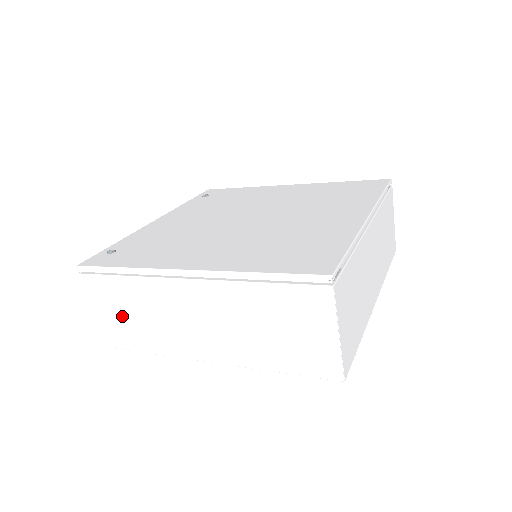
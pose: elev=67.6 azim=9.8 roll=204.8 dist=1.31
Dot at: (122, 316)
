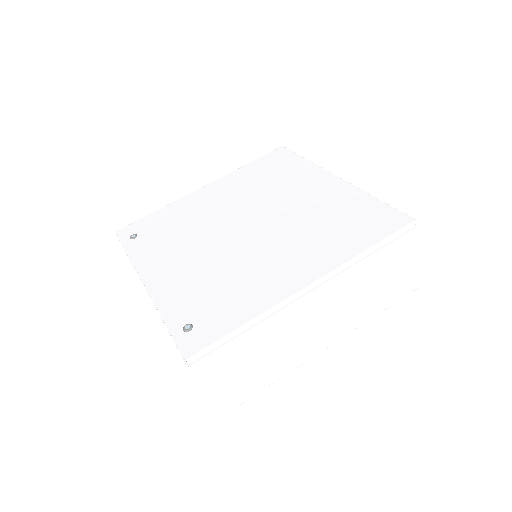
Dot at: (244, 371)
